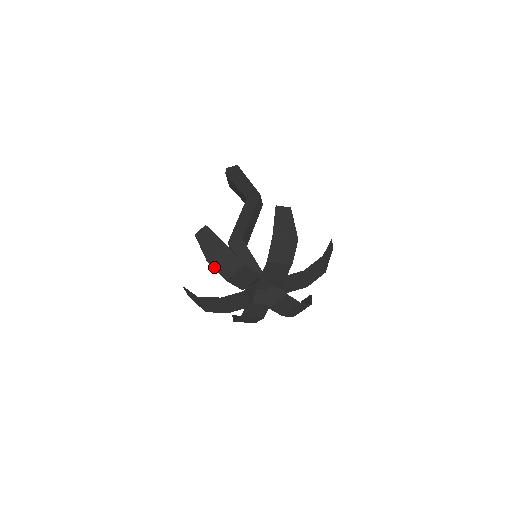
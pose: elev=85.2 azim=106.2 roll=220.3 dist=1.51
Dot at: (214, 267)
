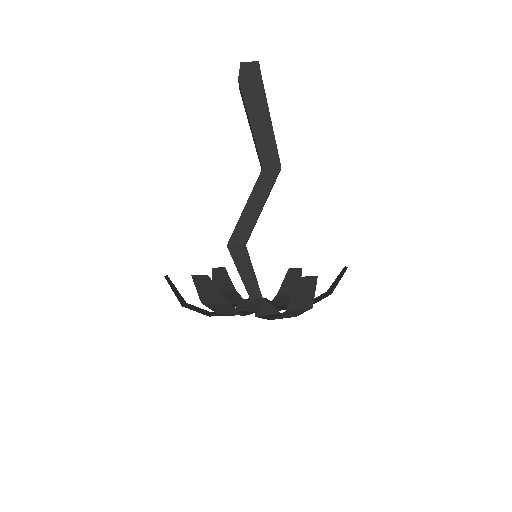
Dot at: (208, 307)
